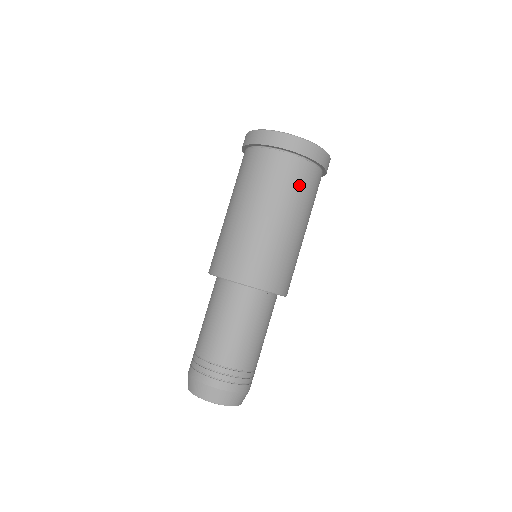
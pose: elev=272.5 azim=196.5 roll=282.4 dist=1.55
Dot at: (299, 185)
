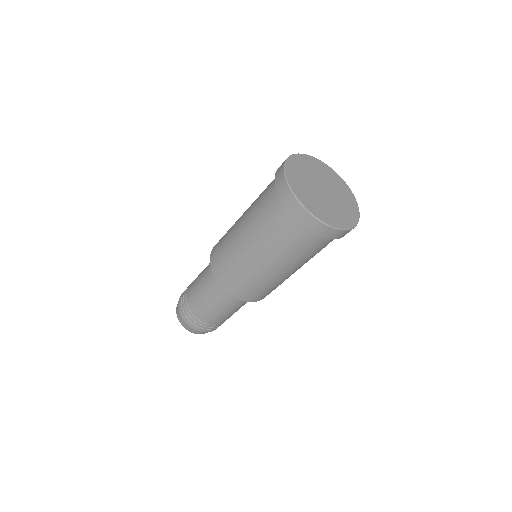
Dot at: (294, 245)
